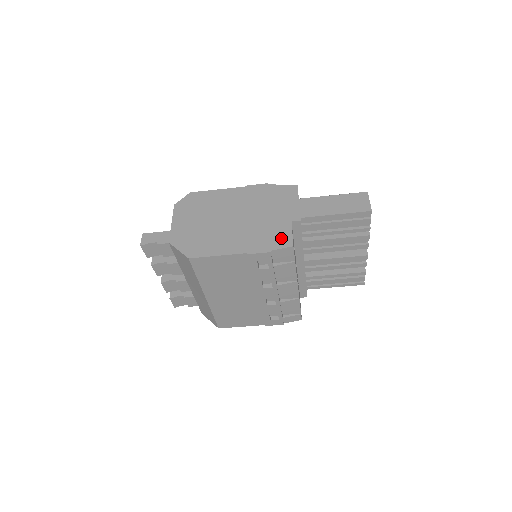
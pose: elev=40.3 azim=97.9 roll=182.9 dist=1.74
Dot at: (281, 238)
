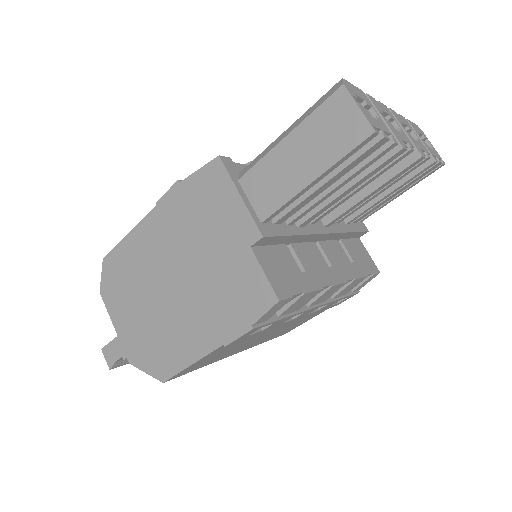
Dot at: (253, 292)
